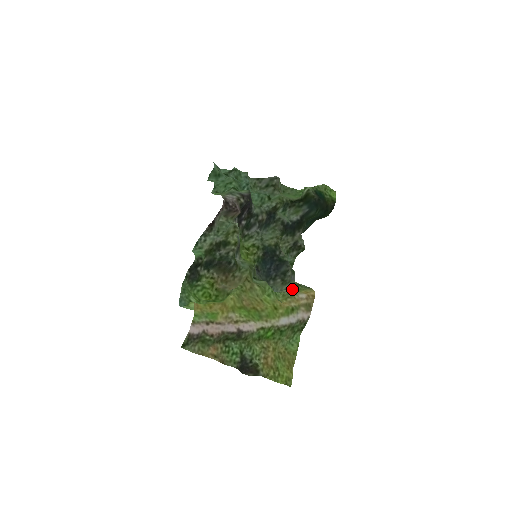
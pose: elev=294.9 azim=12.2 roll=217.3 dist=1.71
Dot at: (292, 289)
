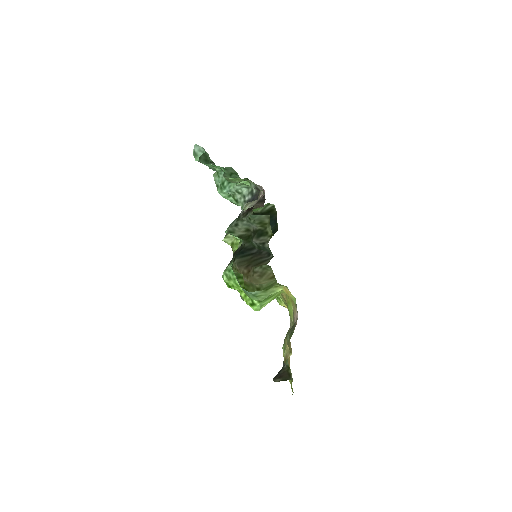
Dot at: occluded
